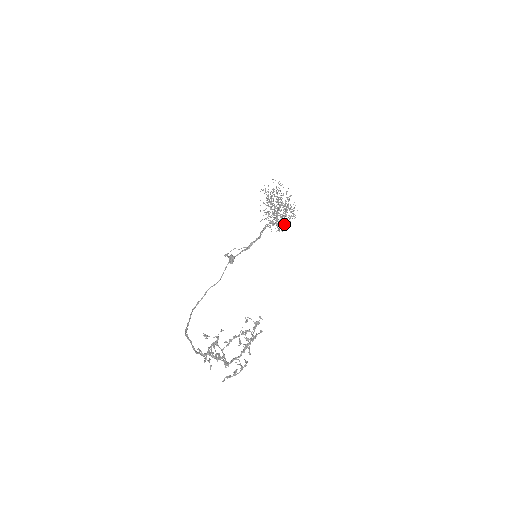
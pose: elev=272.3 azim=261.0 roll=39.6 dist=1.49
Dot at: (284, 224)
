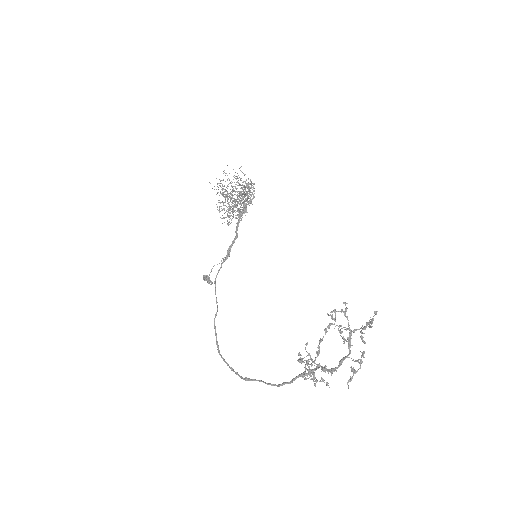
Dot at: occluded
